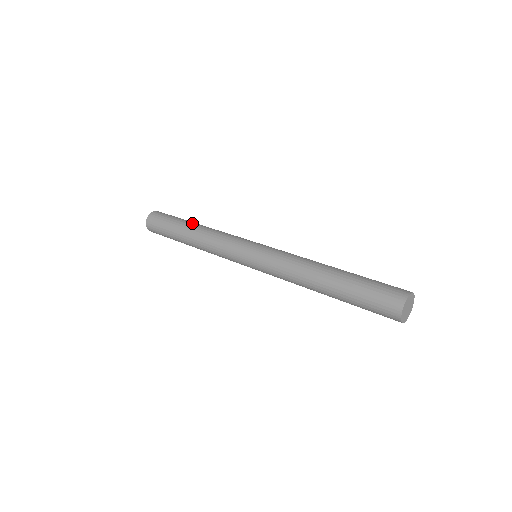
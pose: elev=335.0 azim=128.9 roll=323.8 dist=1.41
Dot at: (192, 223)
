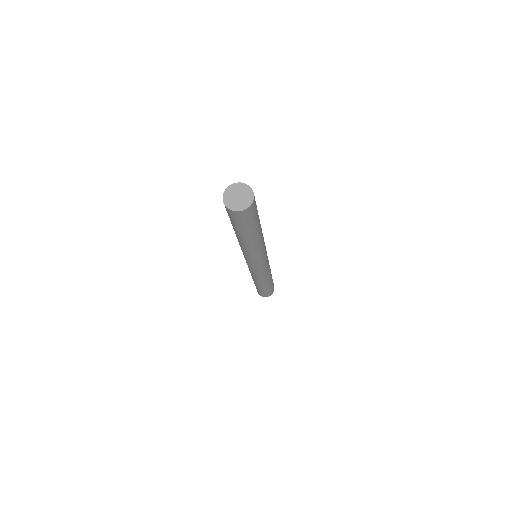
Dot at: occluded
